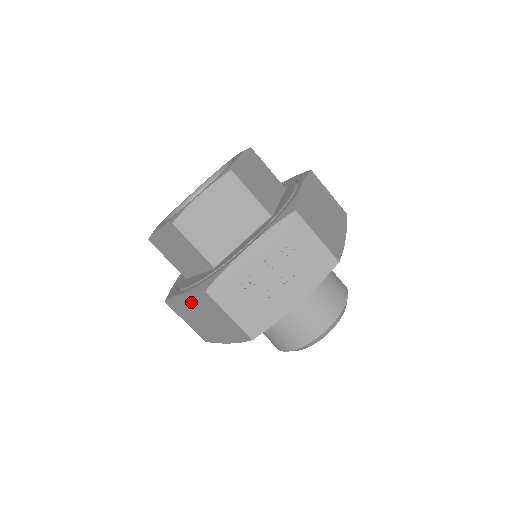
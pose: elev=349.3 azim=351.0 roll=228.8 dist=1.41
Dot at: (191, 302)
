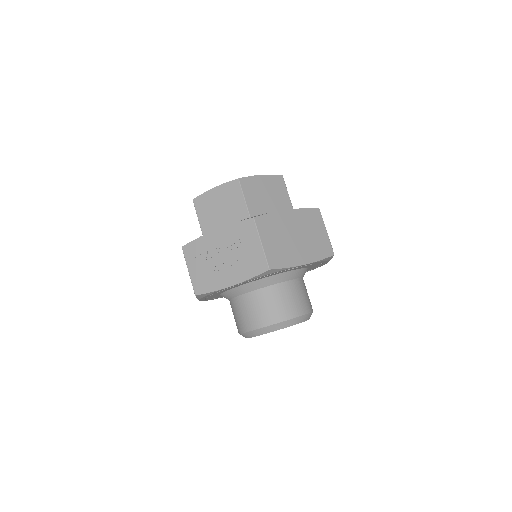
Dot at: occluded
